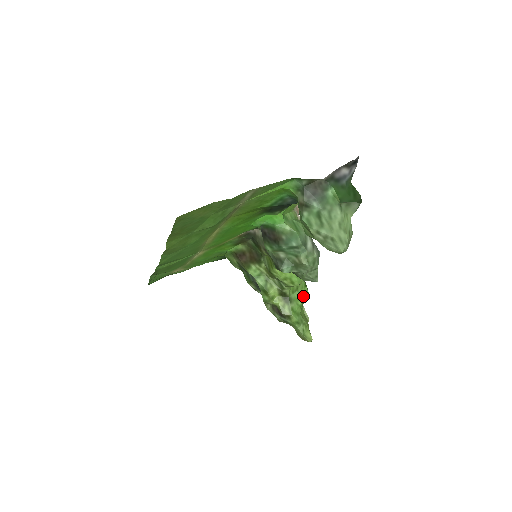
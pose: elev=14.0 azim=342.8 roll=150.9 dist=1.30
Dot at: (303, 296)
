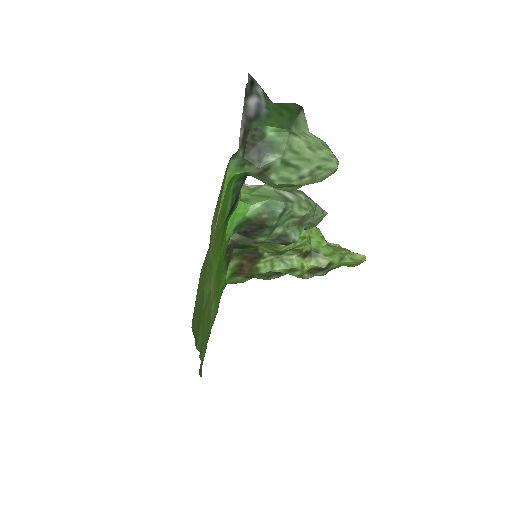
Dot at: (319, 236)
